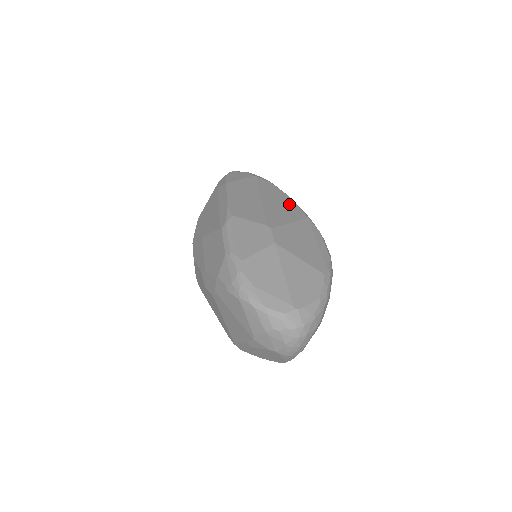
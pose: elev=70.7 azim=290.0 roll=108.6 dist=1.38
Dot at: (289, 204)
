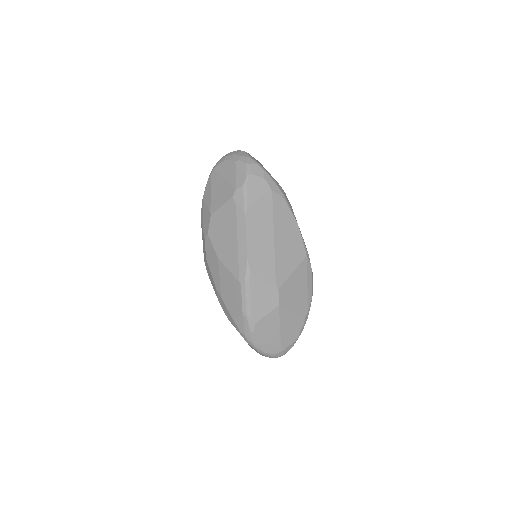
Dot at: (295, 238)
